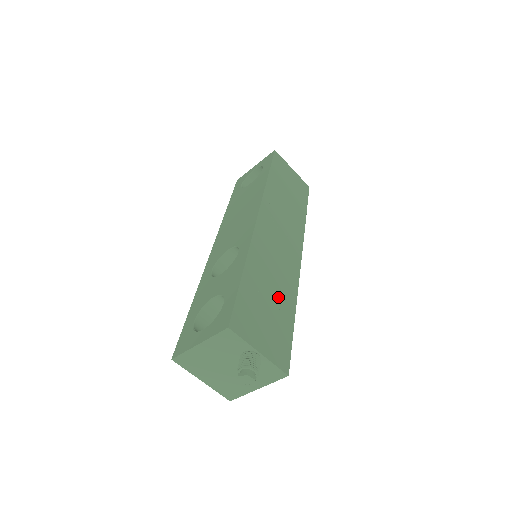
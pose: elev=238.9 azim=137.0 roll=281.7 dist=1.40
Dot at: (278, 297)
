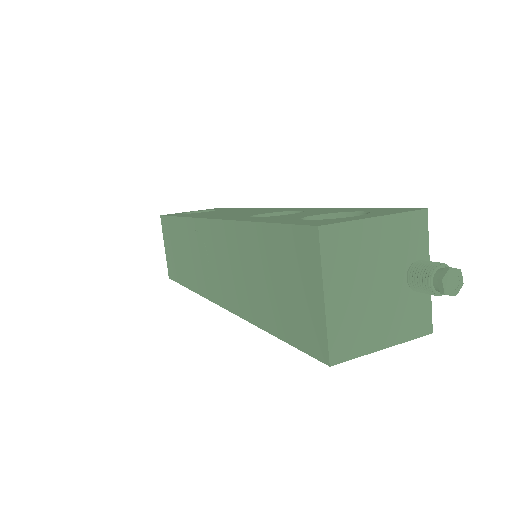
Dot at: occluded
